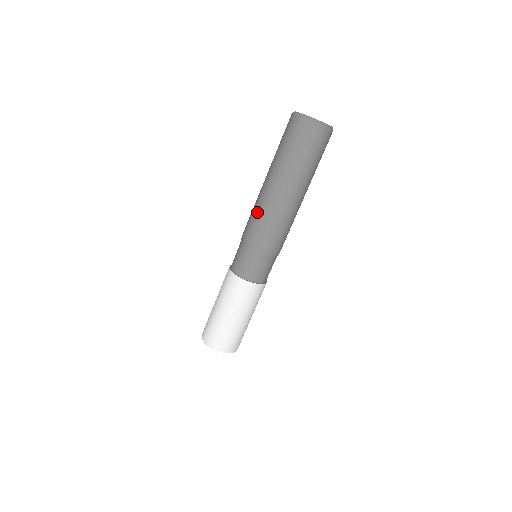
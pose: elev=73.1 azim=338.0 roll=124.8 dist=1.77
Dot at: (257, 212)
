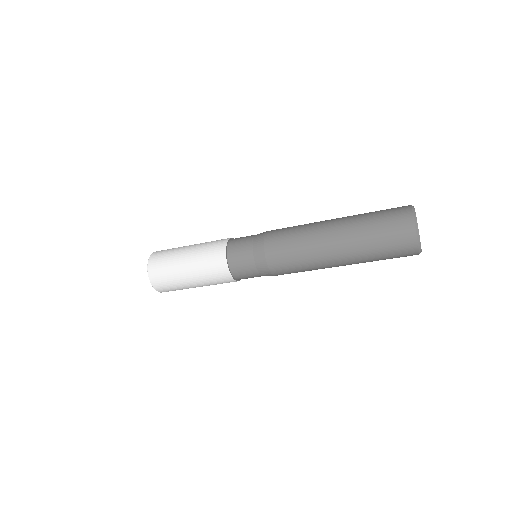
Dot at: (297, 249)
